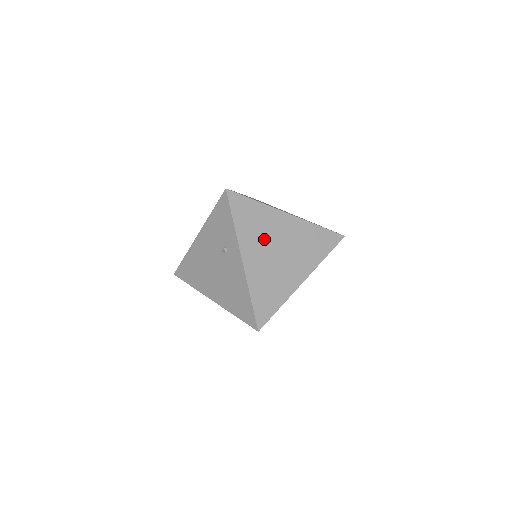
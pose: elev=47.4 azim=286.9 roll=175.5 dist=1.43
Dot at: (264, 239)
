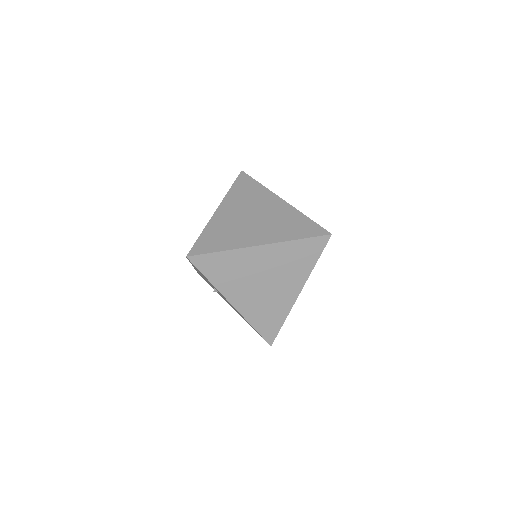
Dot at: (244, 279)
